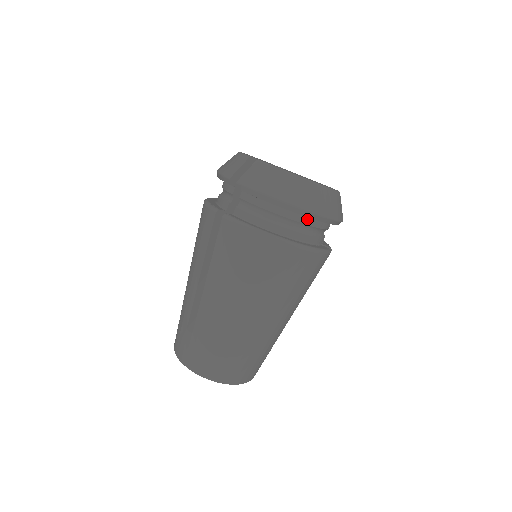
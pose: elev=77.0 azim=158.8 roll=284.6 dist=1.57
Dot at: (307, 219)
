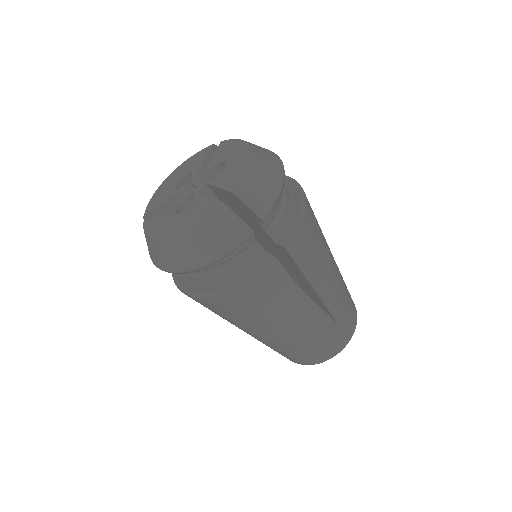
Dot at: occluded
